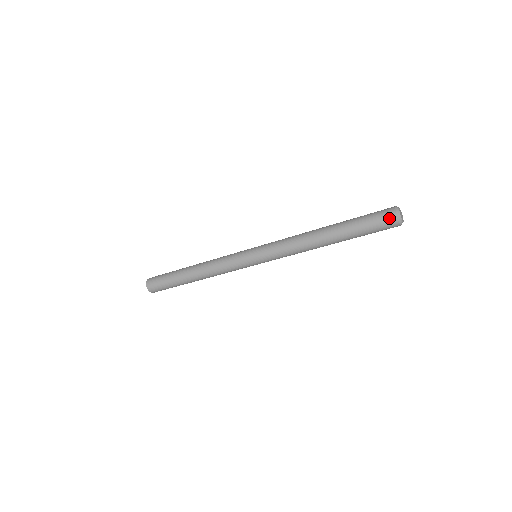
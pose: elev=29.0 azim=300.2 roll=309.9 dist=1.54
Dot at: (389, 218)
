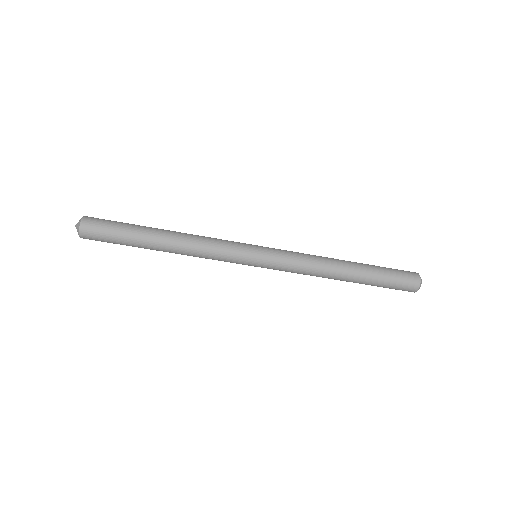
Dot at: (414, 279)
